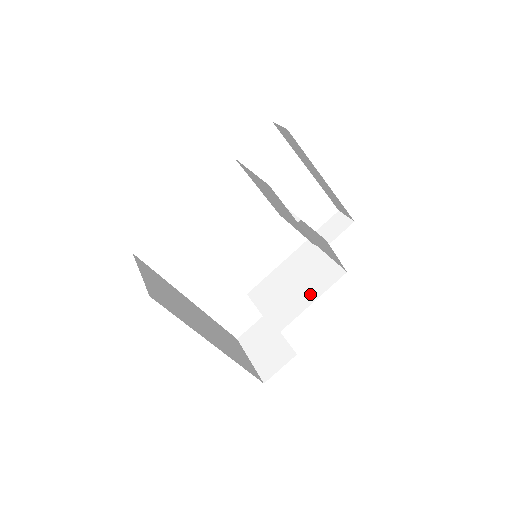
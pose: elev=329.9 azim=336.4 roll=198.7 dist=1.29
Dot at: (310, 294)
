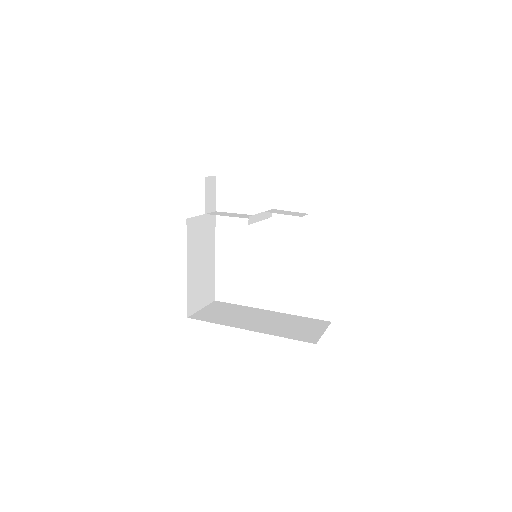
Dot at: occluded
